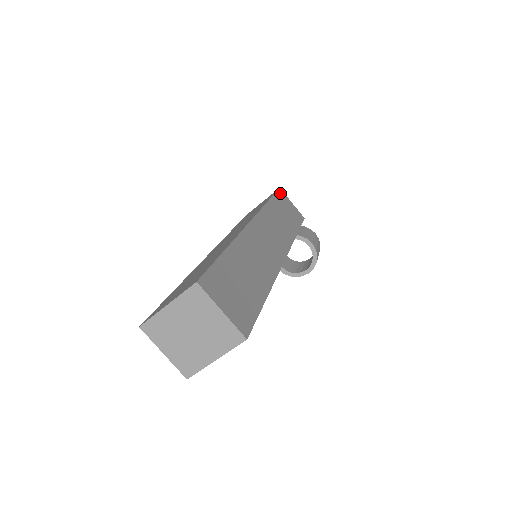
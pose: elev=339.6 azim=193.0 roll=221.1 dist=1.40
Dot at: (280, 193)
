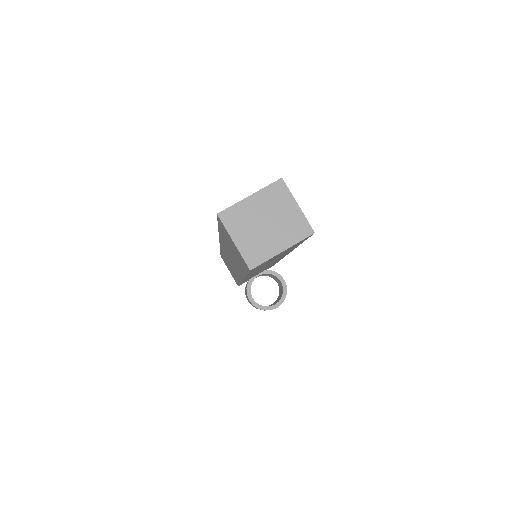
Dot at: occluded
